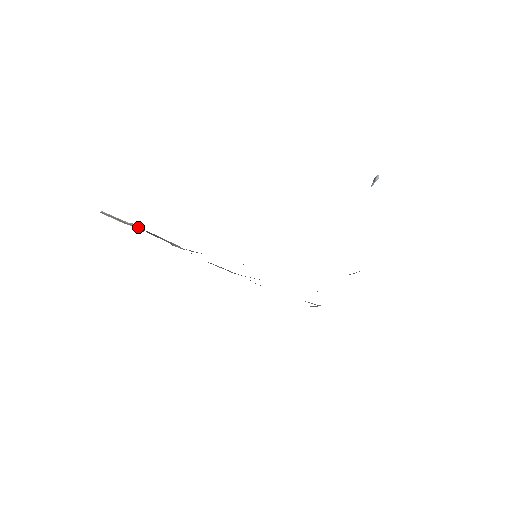
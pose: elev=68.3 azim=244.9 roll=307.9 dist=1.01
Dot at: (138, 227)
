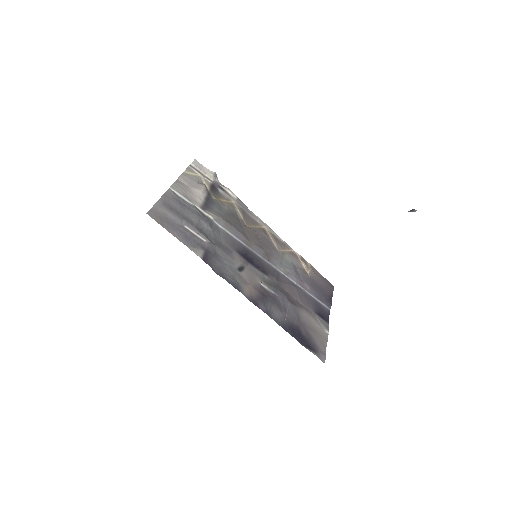
Dot at: (212, 180)
